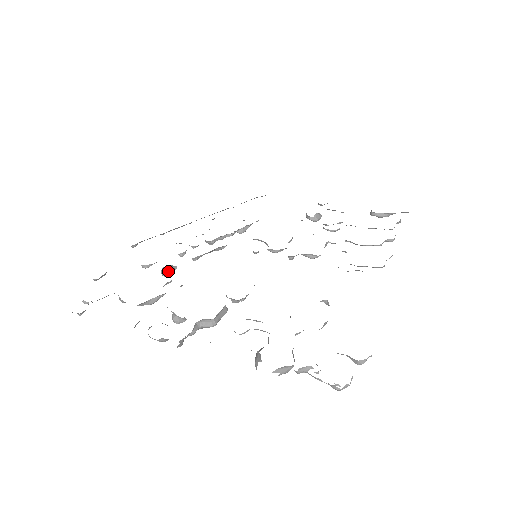
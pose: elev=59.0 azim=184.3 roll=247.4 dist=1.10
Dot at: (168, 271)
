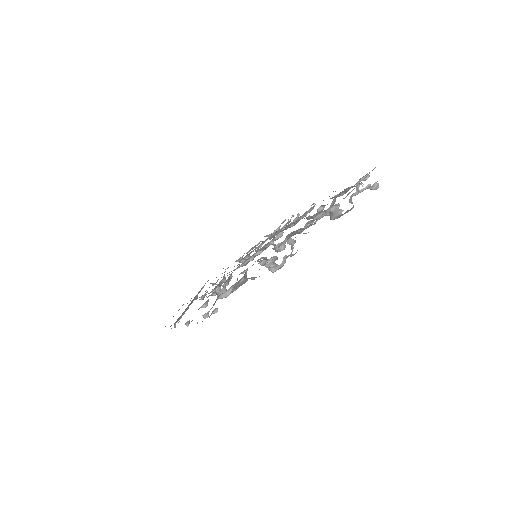
Dot at: (224, 289)
